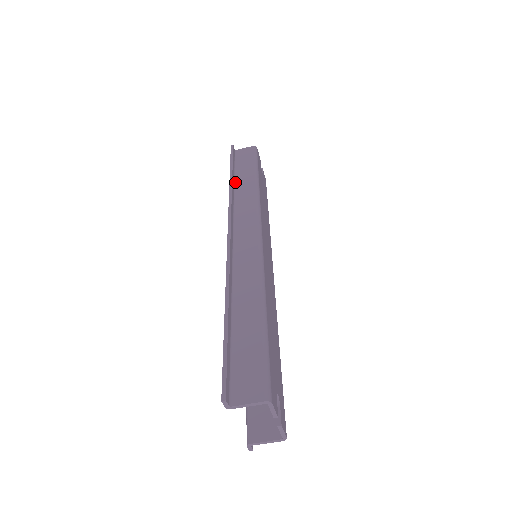
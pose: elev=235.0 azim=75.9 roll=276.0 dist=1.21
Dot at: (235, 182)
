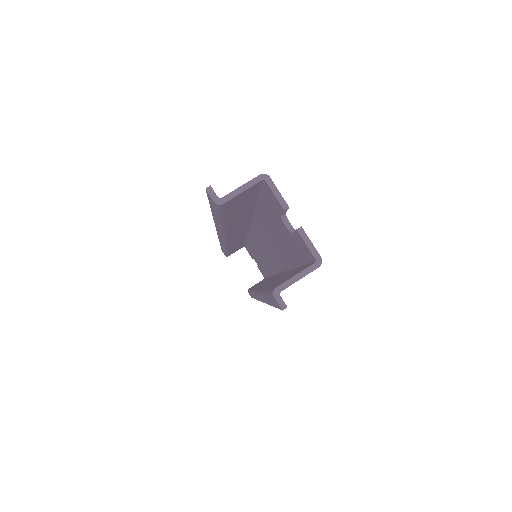
Dot at: occluded
